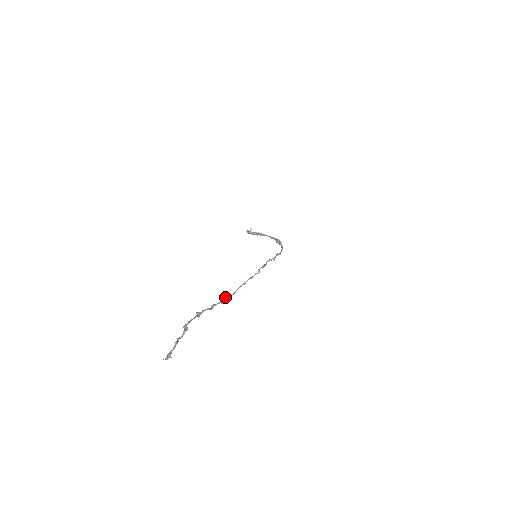
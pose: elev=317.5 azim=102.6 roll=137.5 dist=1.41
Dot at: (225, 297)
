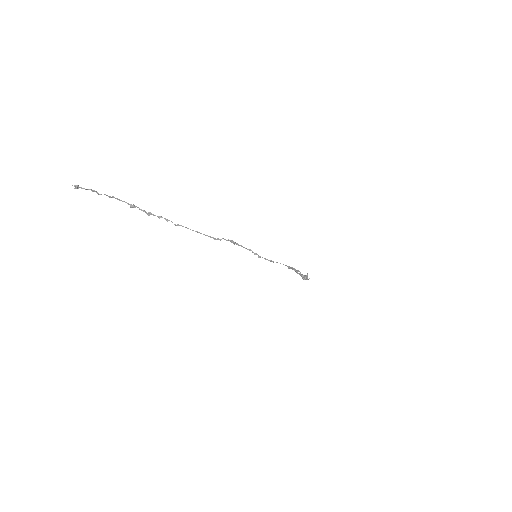
Dot at: (167, 220)
